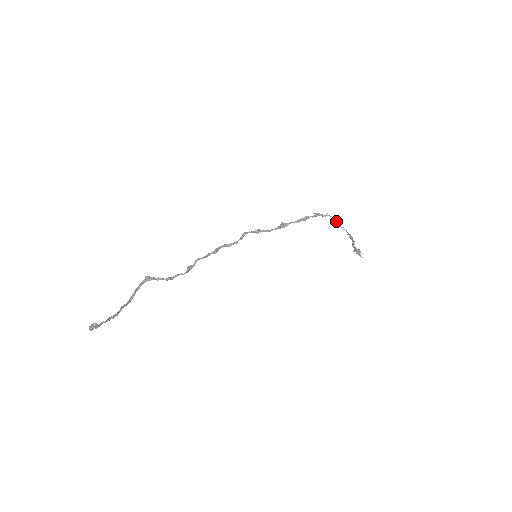
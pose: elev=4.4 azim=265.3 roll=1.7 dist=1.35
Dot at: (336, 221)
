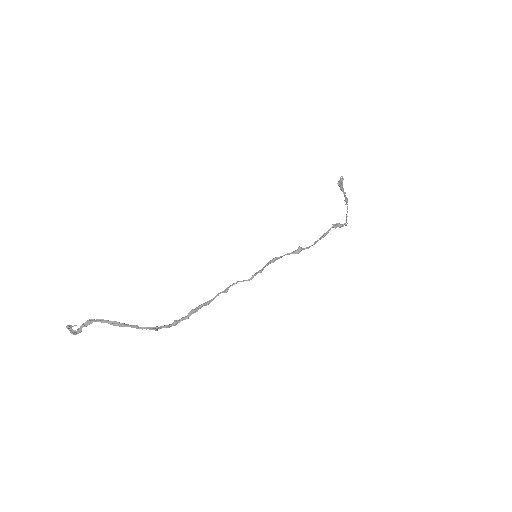
Dot at: occluded
